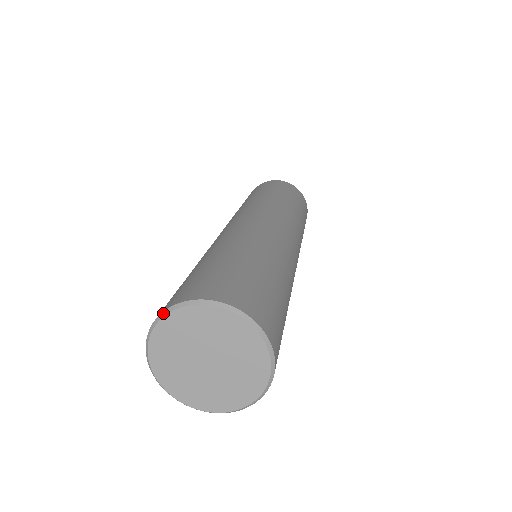
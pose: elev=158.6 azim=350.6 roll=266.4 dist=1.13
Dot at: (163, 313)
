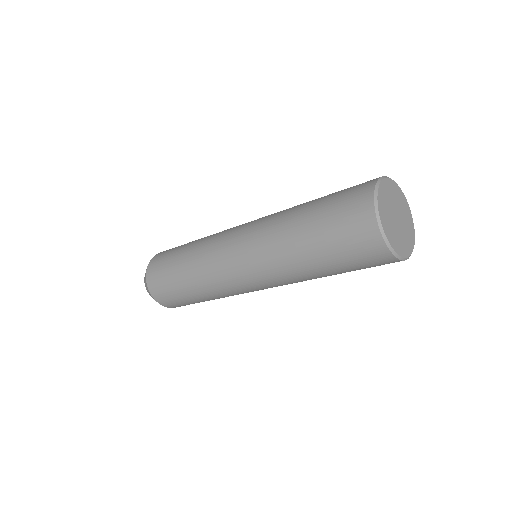
Dot at: (385, 176)
